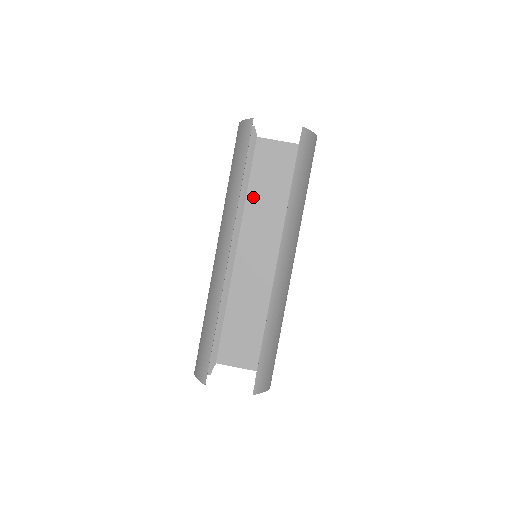
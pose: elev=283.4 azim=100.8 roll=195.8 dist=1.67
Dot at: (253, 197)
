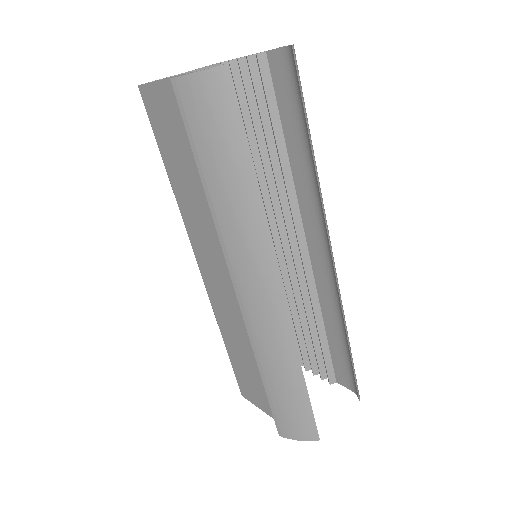
Dot at: occluded
